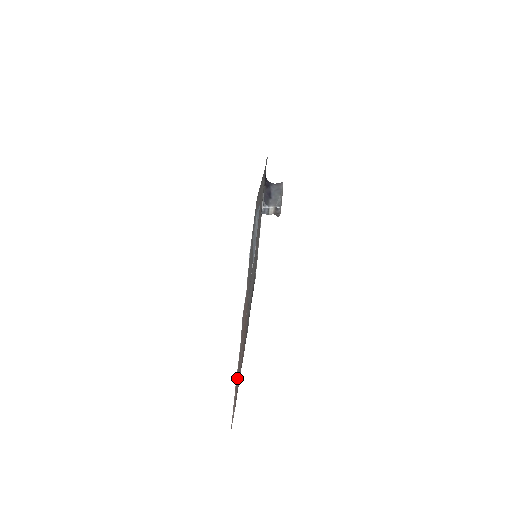
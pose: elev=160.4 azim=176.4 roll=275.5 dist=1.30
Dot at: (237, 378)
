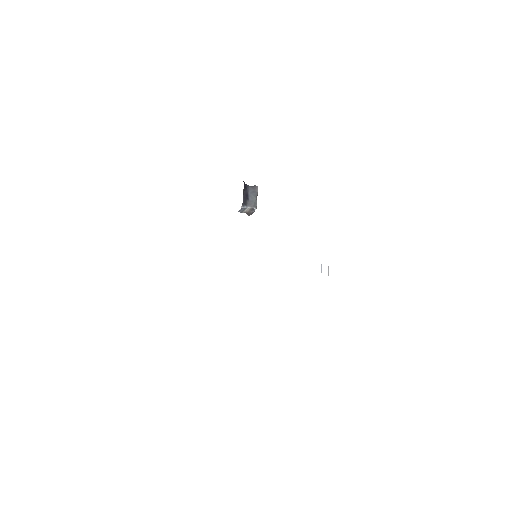
Dot at: occluded
